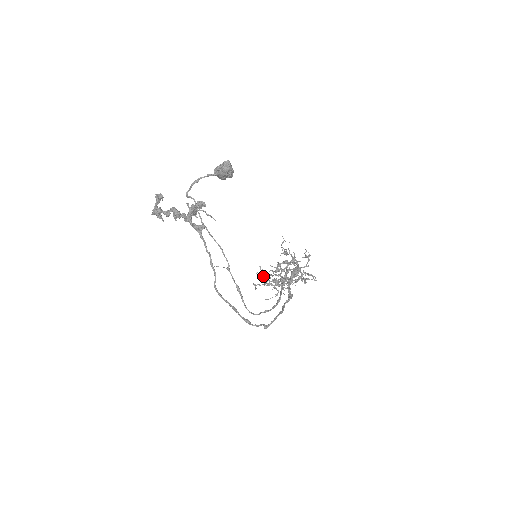
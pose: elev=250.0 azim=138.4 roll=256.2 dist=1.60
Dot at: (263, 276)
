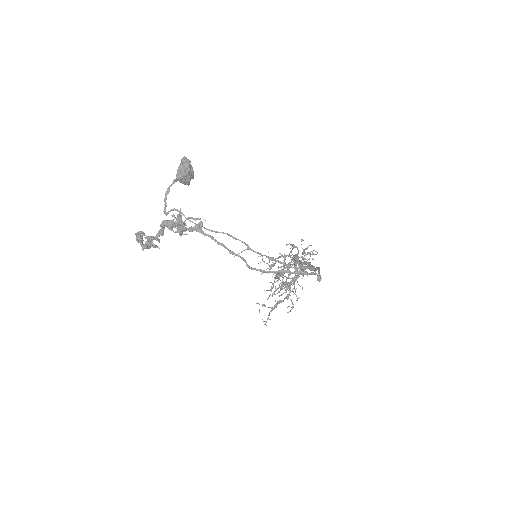
Dot at: occluded
